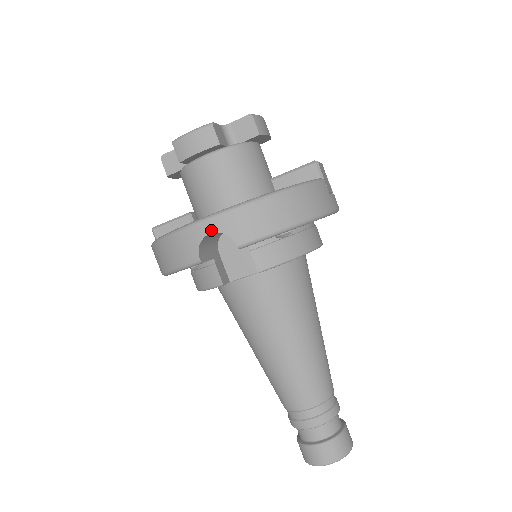
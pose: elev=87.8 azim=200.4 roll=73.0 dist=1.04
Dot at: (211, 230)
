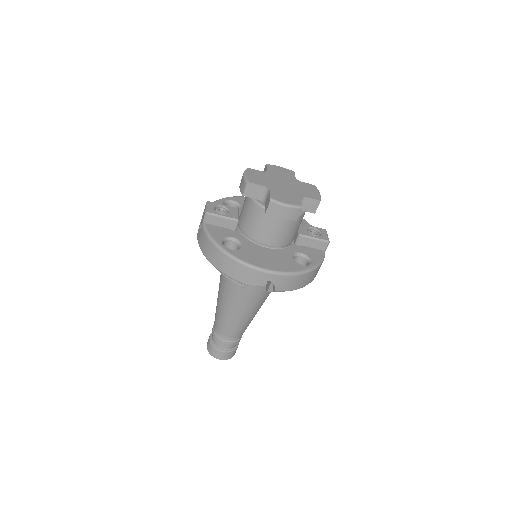
Dot at: (268, 279)
